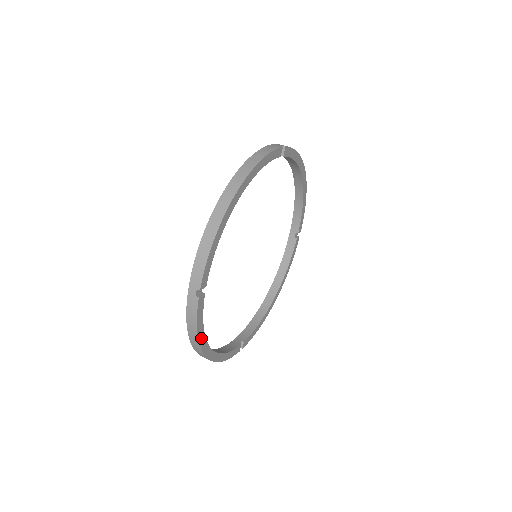
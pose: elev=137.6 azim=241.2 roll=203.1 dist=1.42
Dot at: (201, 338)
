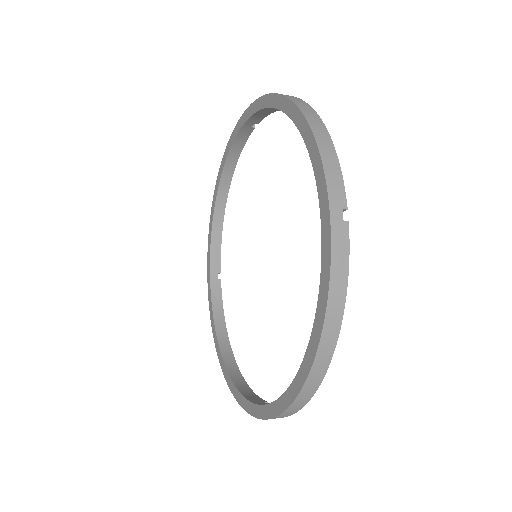
Dot at: (338, 316)
